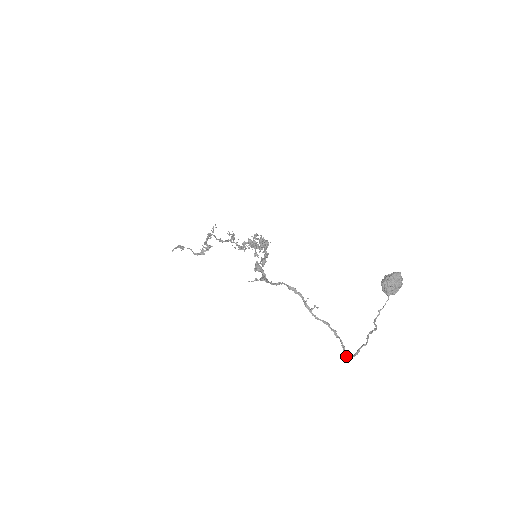
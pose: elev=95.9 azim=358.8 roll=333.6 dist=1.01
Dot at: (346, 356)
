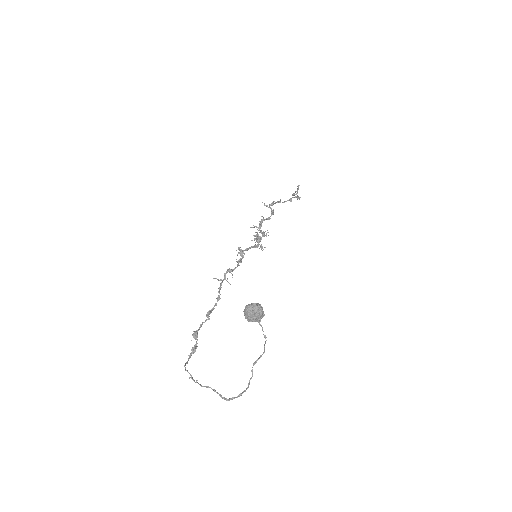
Dot at: (234, 398)
